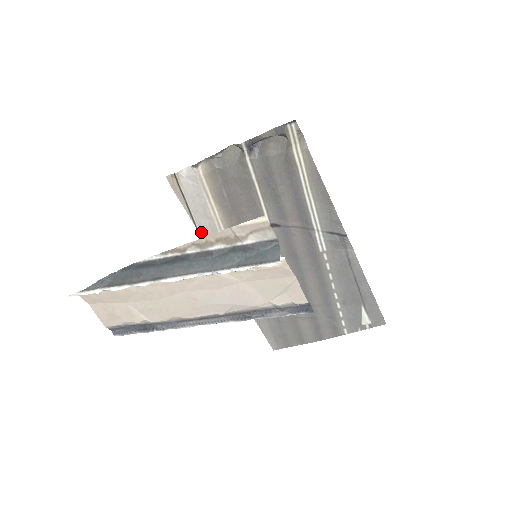
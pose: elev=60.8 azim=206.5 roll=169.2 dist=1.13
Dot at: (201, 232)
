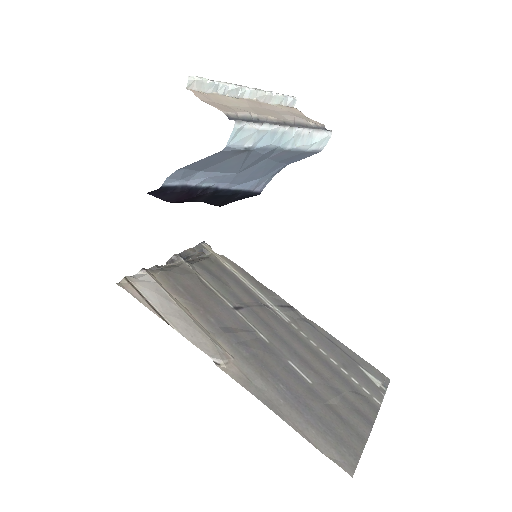
Dot at: (174, 326)
